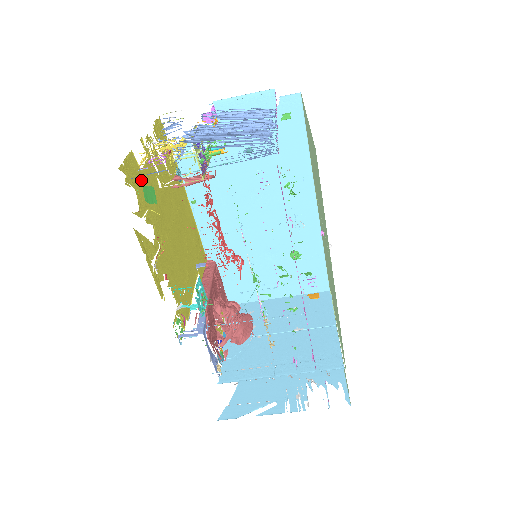
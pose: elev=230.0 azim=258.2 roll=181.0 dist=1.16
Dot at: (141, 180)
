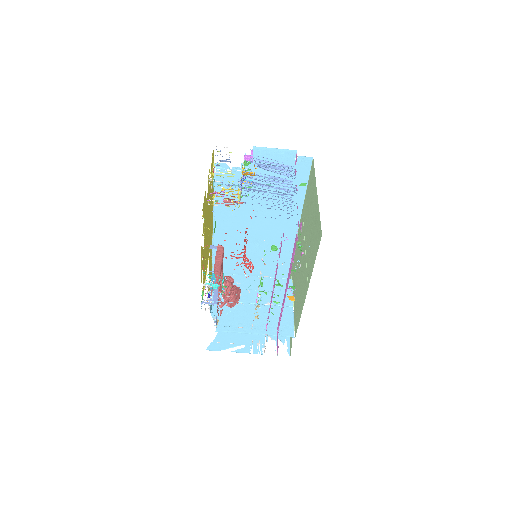
Dot at: (205, 208)
